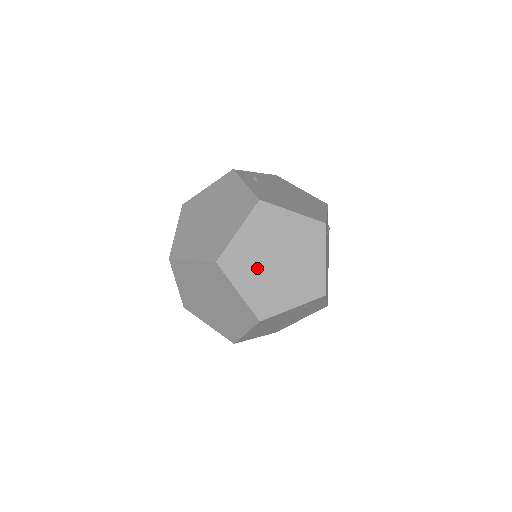
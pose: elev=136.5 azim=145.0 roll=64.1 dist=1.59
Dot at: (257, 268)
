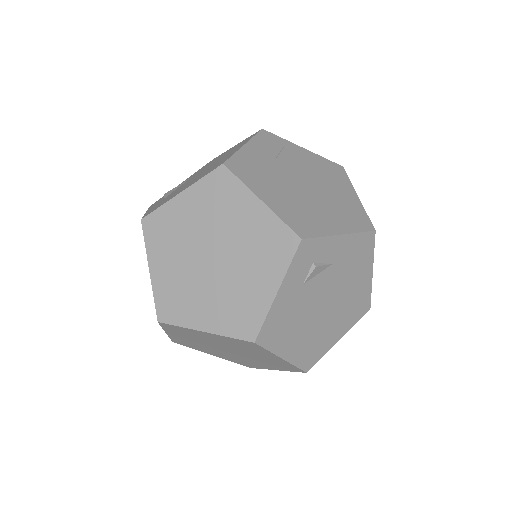
Dot at: (200, 341)
